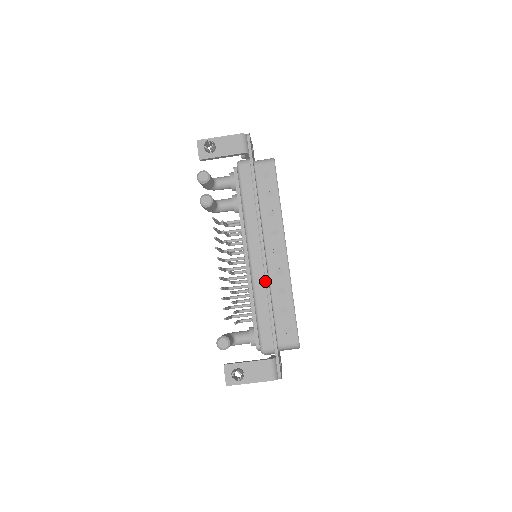
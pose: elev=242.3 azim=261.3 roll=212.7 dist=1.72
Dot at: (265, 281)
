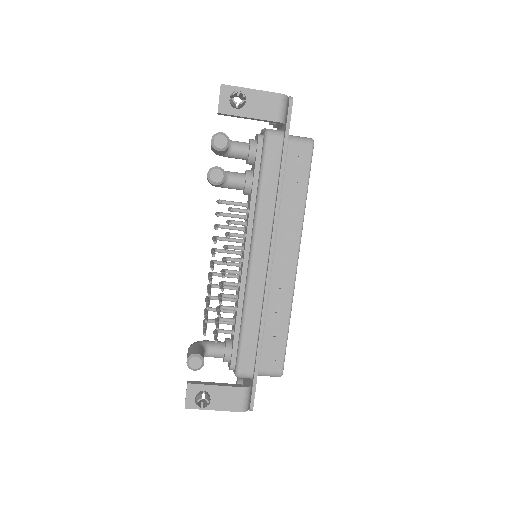
Dot at: (263, 294)
